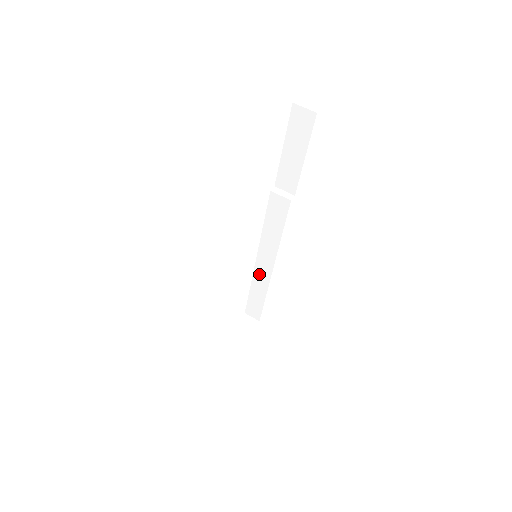
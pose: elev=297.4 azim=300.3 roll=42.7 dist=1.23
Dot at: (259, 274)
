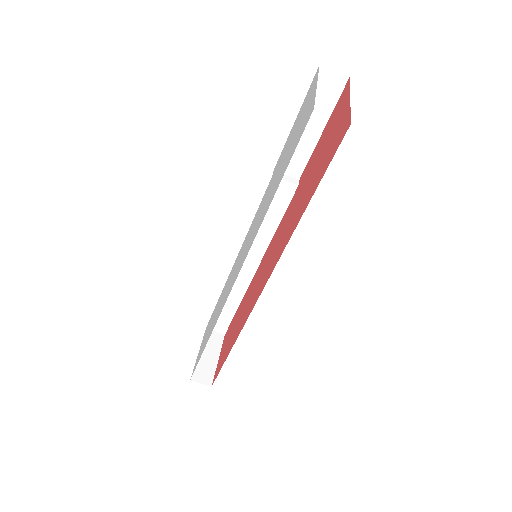
Dot at: (236, 279)
